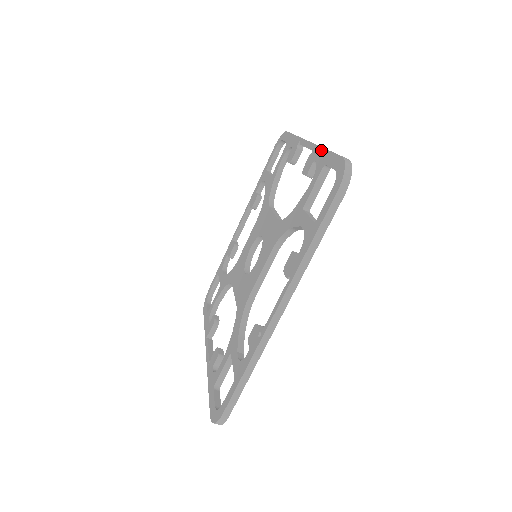
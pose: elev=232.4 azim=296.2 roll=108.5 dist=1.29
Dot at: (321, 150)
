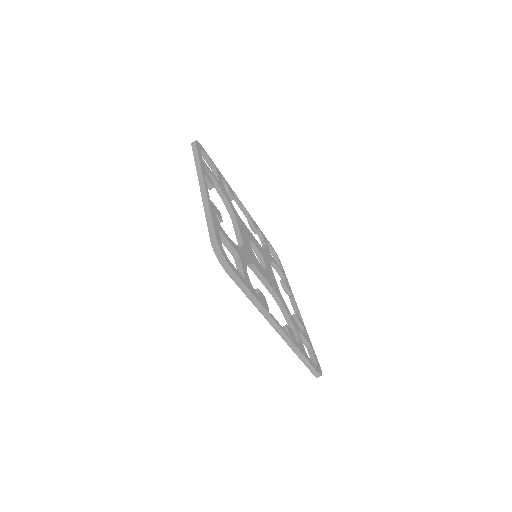
Dot at: occluded
